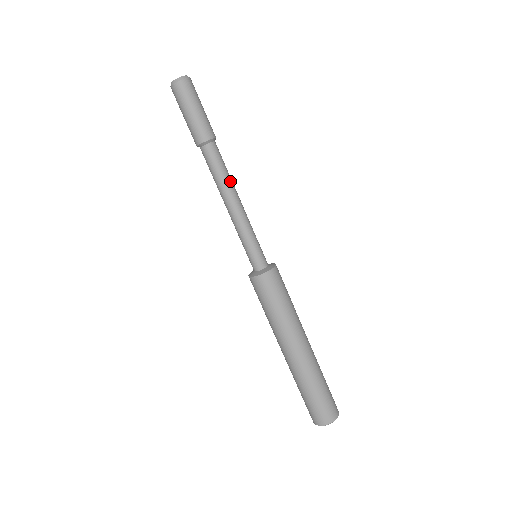
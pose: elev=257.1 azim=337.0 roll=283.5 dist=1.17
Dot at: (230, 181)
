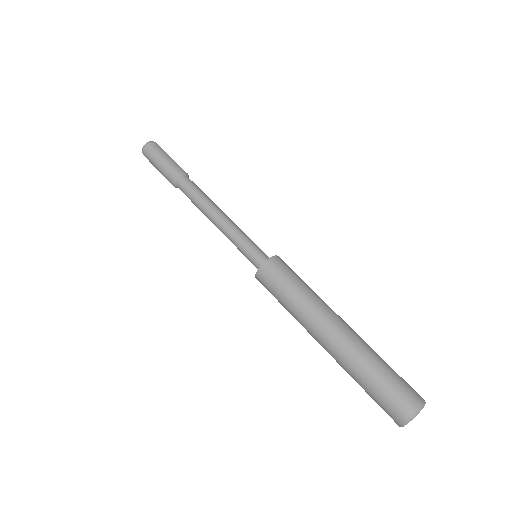
Dot at: (207, 200)
